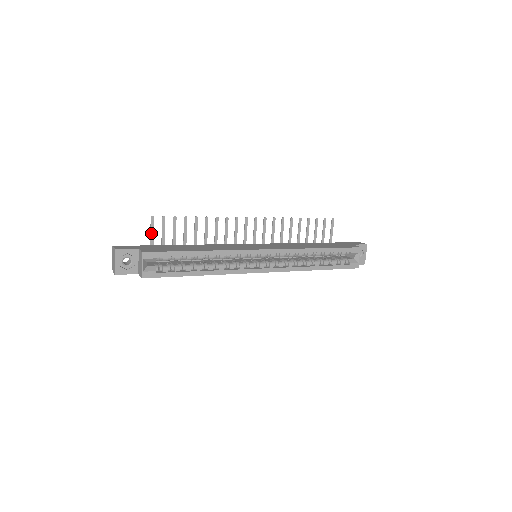
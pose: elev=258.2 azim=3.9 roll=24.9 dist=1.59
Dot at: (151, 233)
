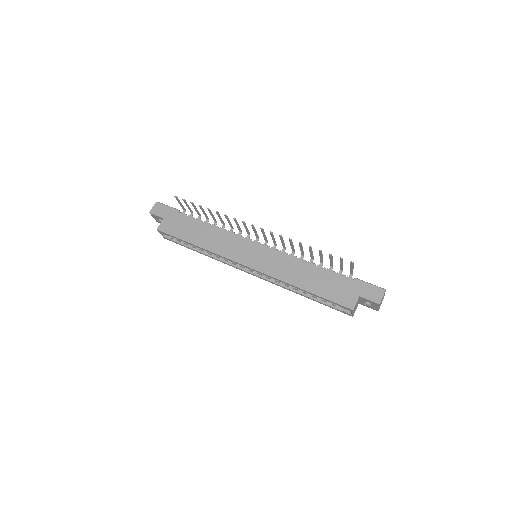
Dot at: (180, 203)
